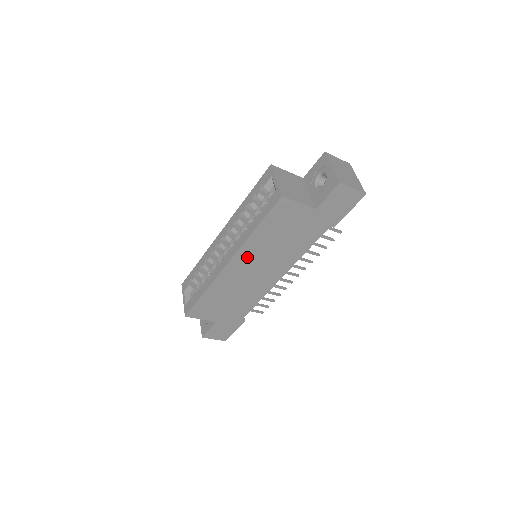
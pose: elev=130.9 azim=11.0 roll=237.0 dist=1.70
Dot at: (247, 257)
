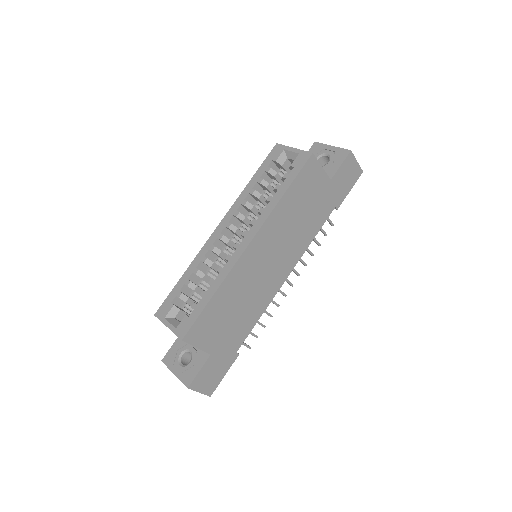
Dot at: (267, 237)
